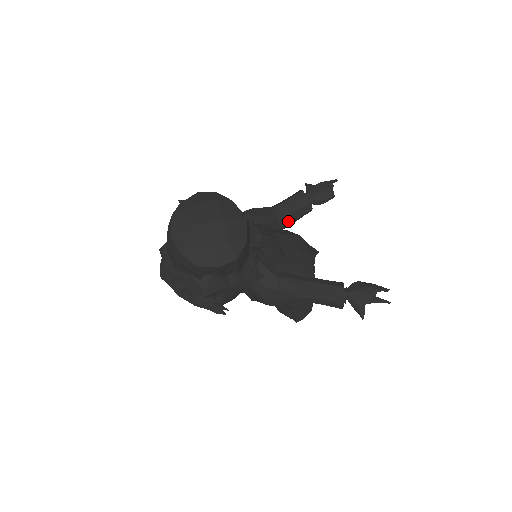
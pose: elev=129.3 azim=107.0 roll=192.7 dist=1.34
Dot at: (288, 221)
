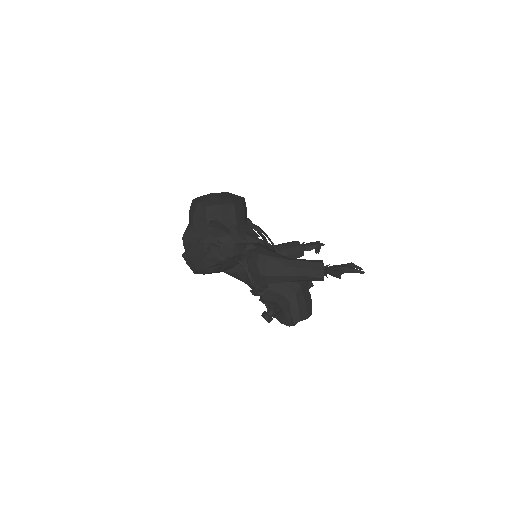
Dot at: (284, 254)
